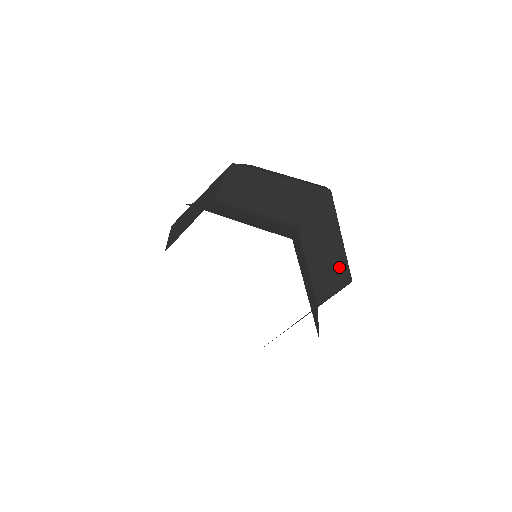
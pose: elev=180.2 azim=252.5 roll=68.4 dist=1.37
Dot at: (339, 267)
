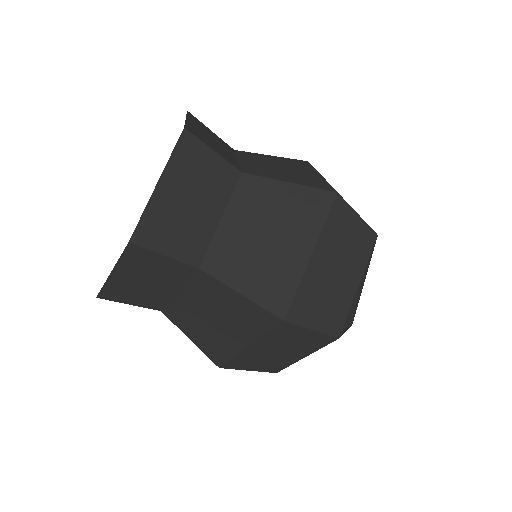
Dot at: (306, 179)
